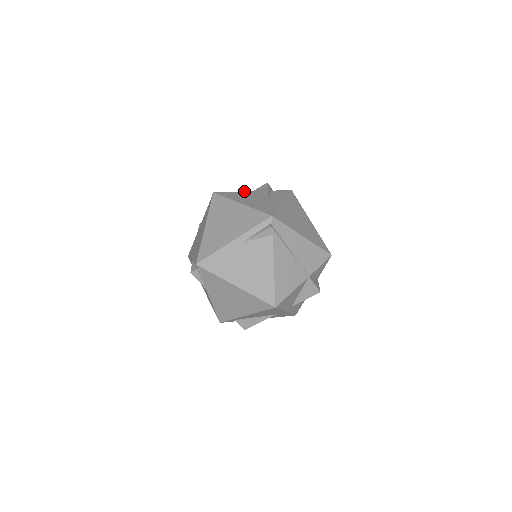
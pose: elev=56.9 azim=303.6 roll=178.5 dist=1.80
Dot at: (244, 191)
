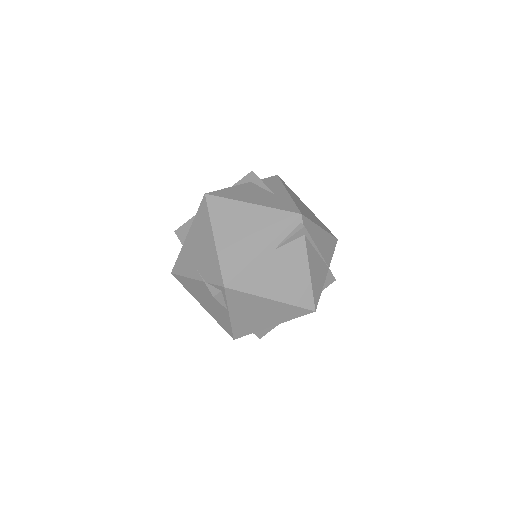
Dot at: occluded
